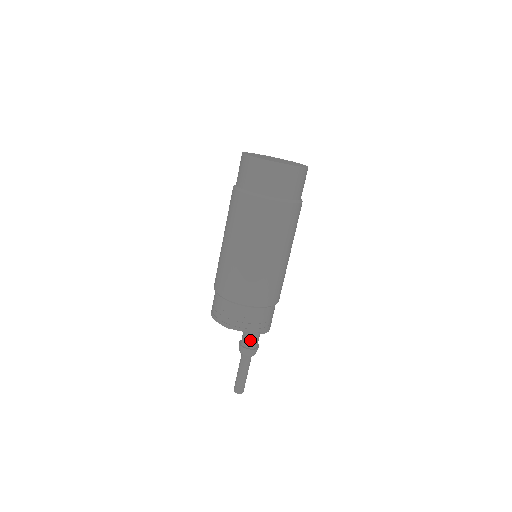
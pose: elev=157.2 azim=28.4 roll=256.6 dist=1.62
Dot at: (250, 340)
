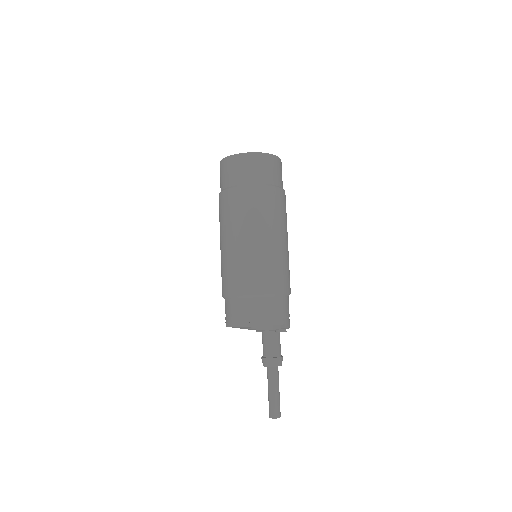
Dot at: (273, 347)
